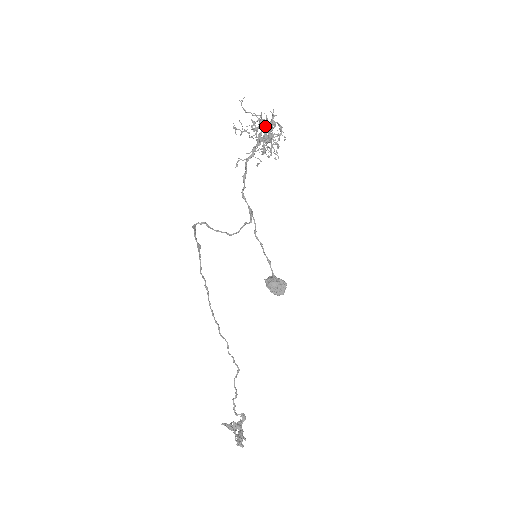
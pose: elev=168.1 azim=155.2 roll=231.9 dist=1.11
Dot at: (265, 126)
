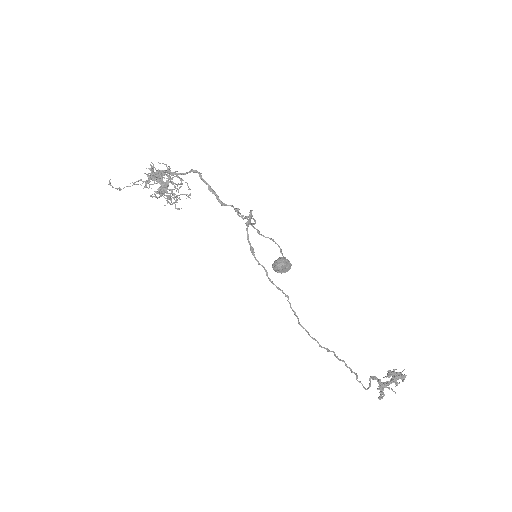
Dot at: (155, 179)
